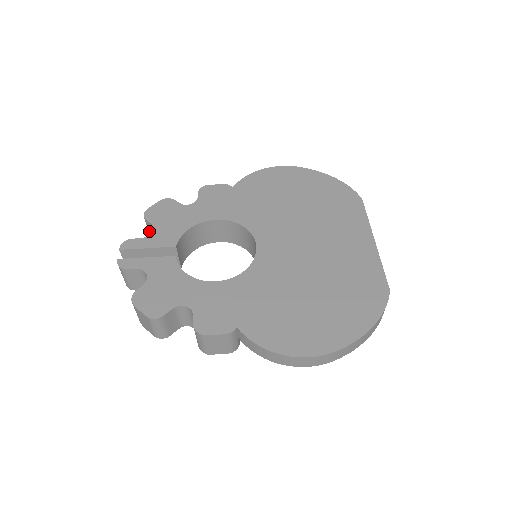
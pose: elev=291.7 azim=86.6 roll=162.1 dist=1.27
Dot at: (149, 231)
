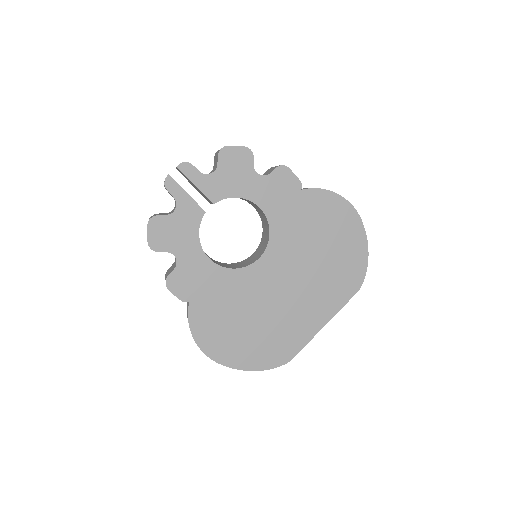
Dot at: (216, 157)
